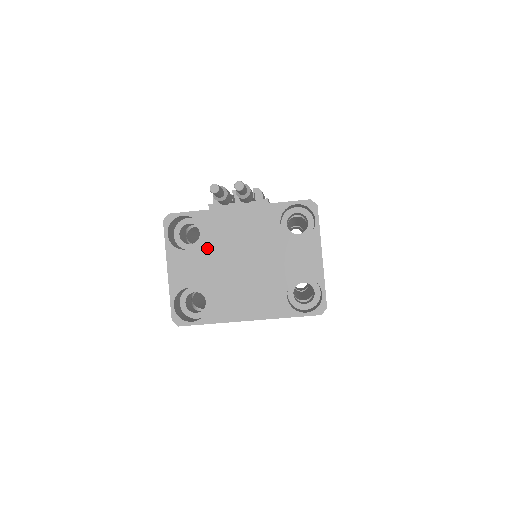
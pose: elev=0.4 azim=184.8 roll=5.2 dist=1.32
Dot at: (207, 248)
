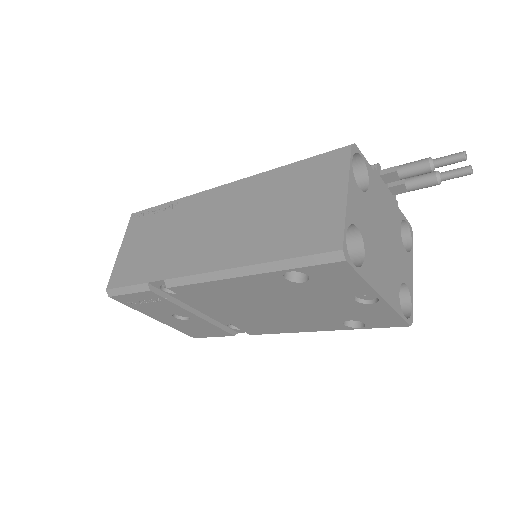
Dot at: (370, 202)
